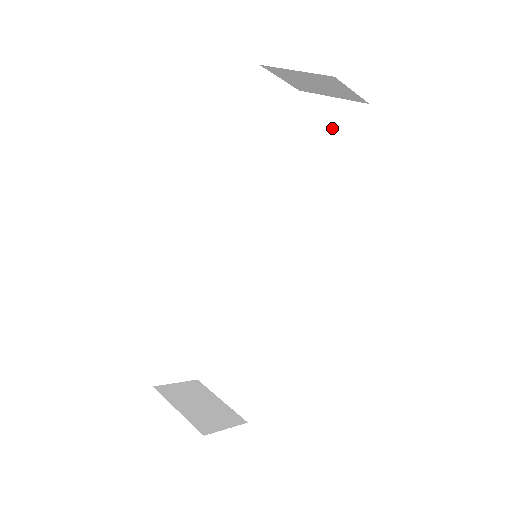
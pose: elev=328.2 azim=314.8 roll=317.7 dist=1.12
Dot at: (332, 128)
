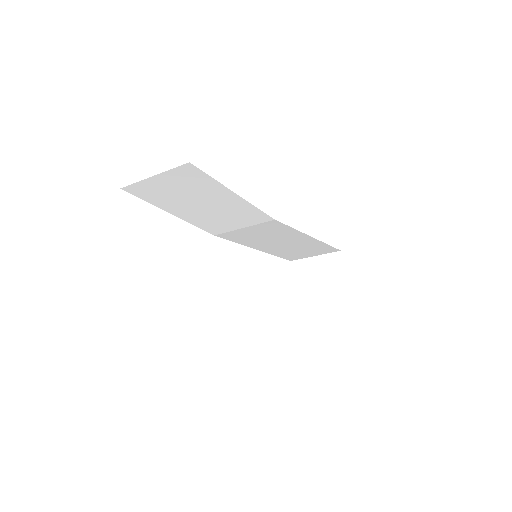
Dot at: occluded
